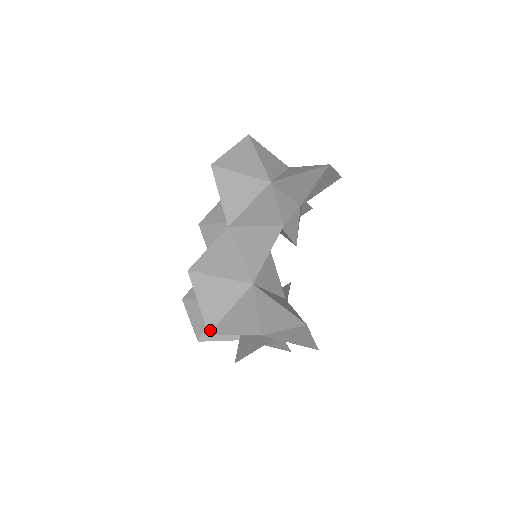
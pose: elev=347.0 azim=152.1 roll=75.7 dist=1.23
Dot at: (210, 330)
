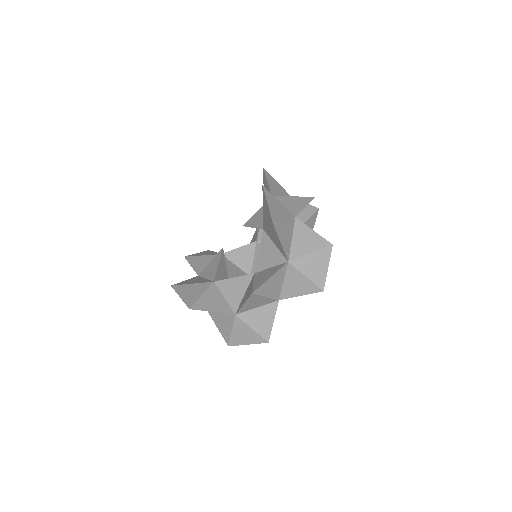
Dot at: (273, 220)
